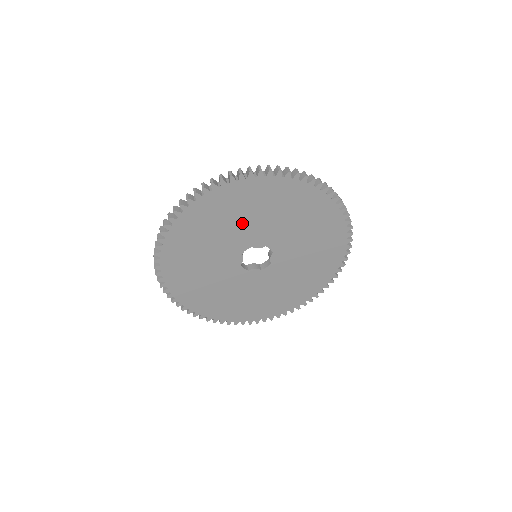
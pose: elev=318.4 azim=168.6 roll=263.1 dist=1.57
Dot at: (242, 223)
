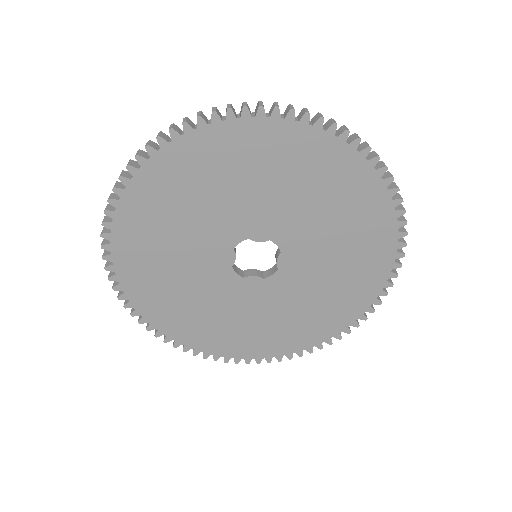
Dot at: (233, 197)
